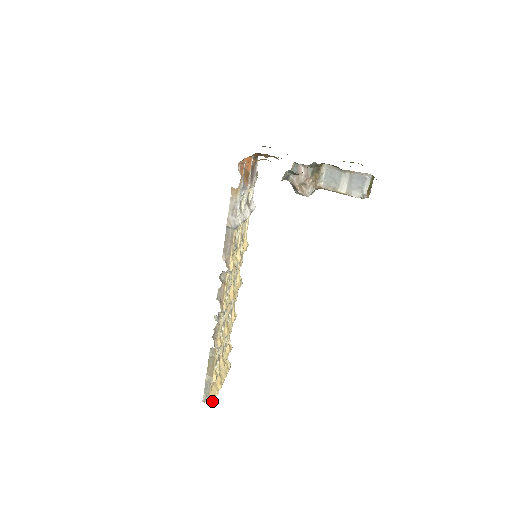
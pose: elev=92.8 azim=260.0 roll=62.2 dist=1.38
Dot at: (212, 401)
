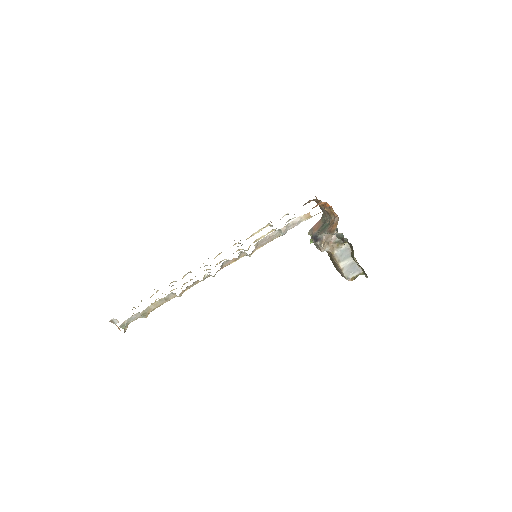
Dot at: (125, 331)
